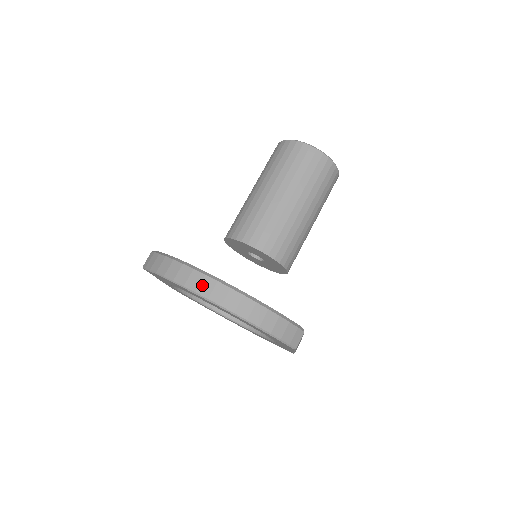
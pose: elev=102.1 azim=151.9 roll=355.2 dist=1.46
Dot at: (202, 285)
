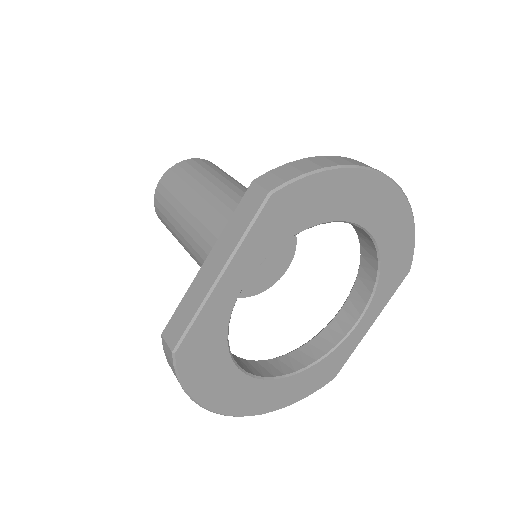
Dot at: occluded
